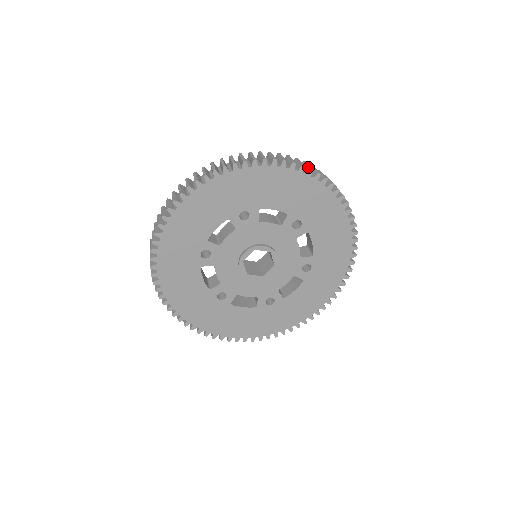
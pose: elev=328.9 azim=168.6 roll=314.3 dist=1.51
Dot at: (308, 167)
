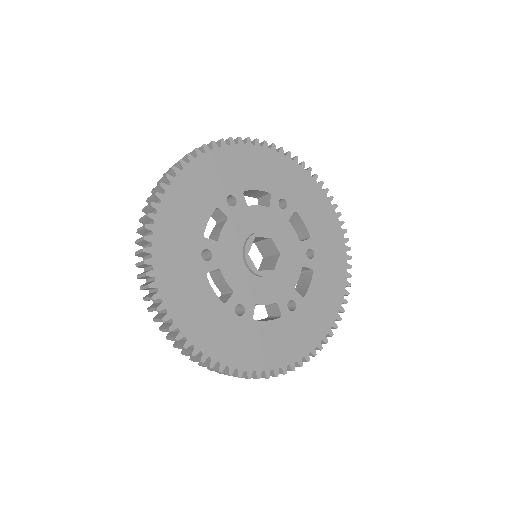
Dot at: (269, 145)
